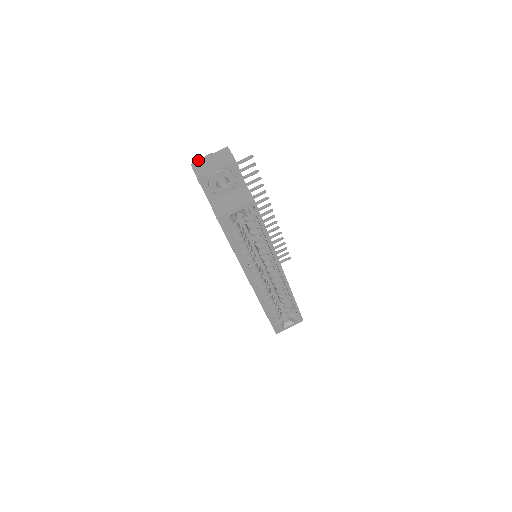
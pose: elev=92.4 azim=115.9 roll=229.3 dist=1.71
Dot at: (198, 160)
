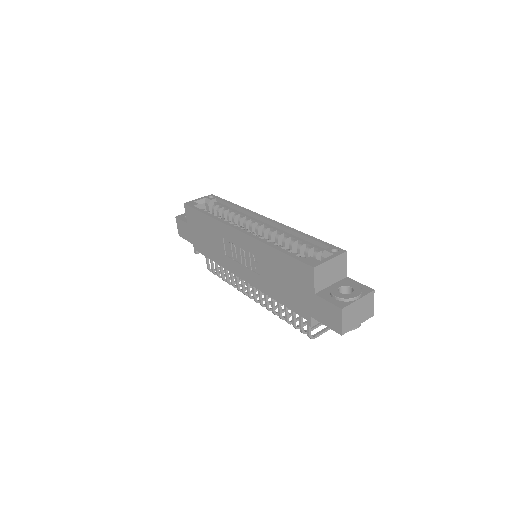
Dot at: occluded
